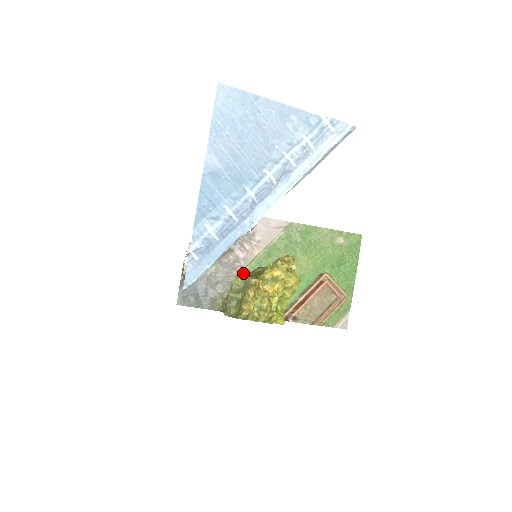
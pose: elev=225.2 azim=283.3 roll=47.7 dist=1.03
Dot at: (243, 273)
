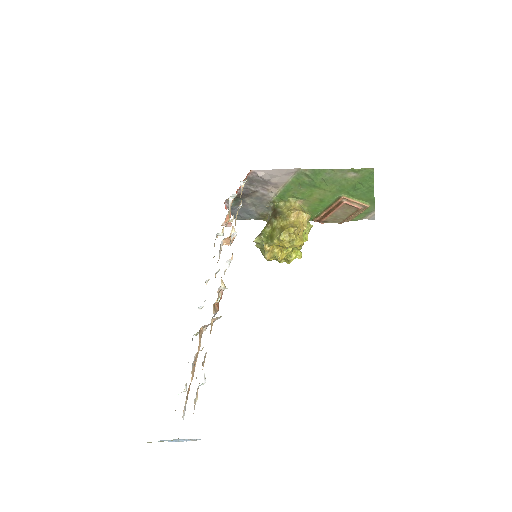
Dot at: (272, 202)
